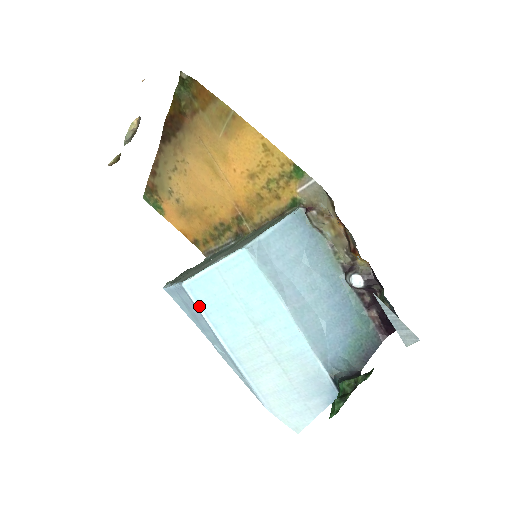
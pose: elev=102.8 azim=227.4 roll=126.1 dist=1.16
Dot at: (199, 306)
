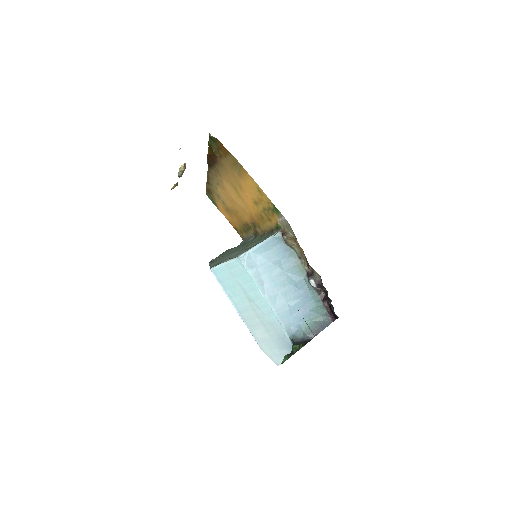
Dot at: (220, 283)
